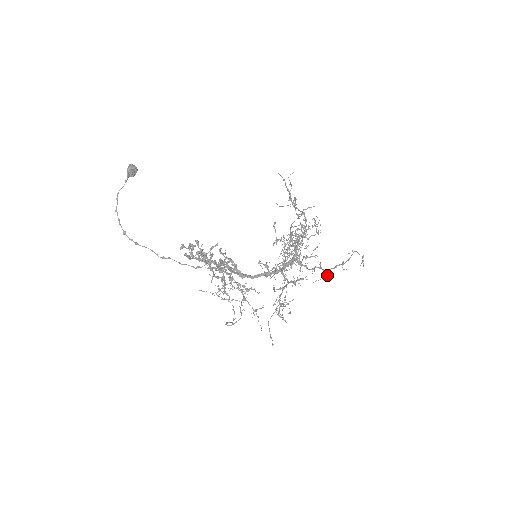
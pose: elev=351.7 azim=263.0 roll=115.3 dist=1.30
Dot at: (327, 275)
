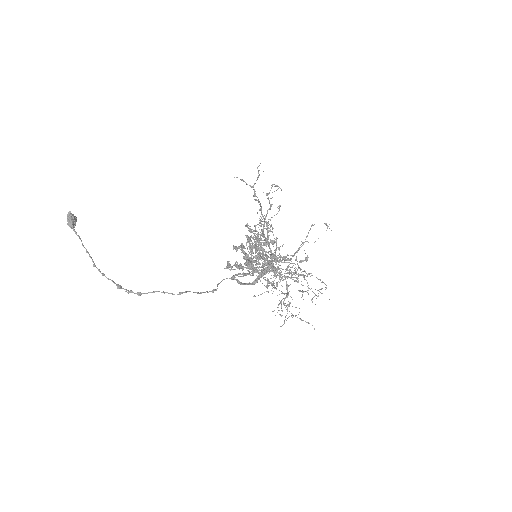
Dot at: (296, 259)
